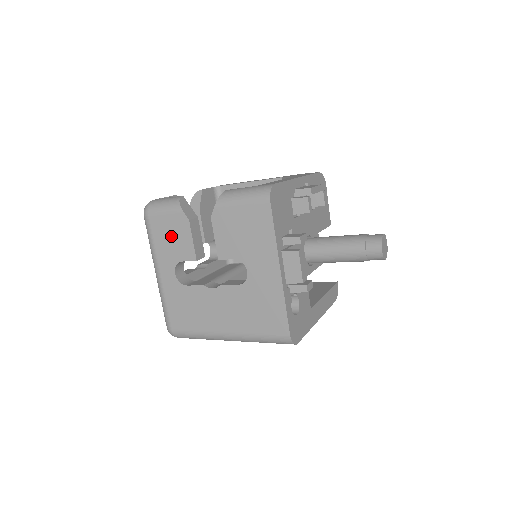
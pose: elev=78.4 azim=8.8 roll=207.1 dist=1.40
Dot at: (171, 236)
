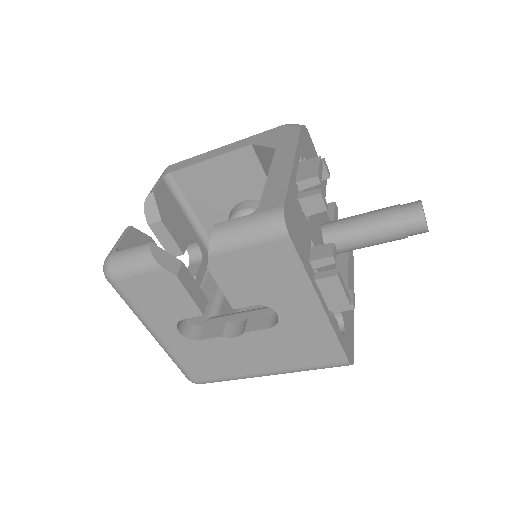
Dot at: (157, 297)
